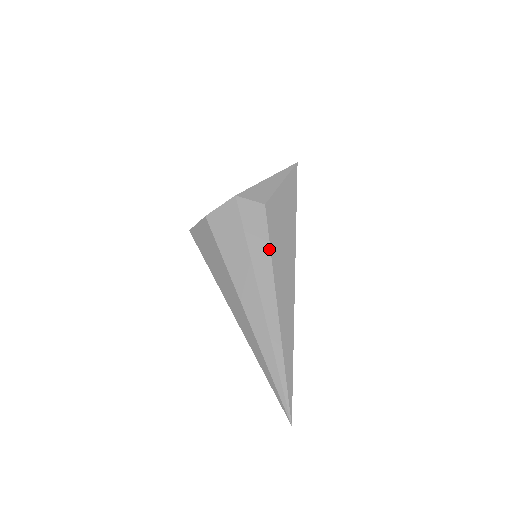
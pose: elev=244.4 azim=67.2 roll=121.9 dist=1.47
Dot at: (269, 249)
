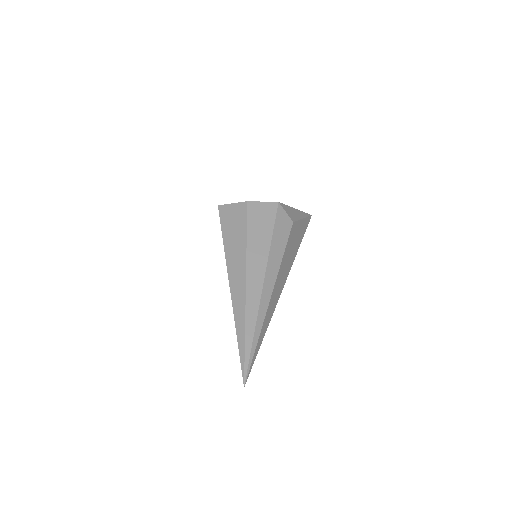
Dot at: (283, 252)
